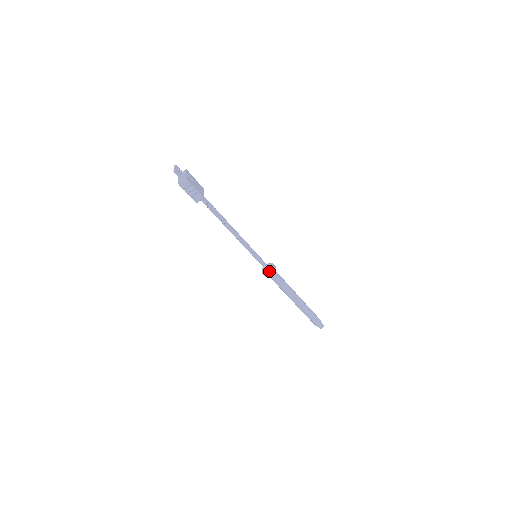
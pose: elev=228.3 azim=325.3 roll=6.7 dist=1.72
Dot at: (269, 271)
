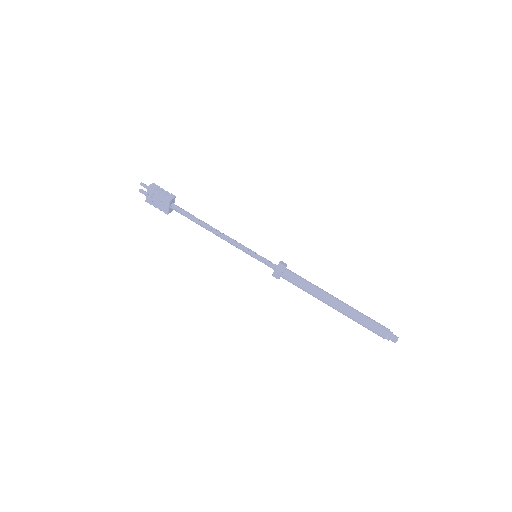
Dot at: (279, 262)
